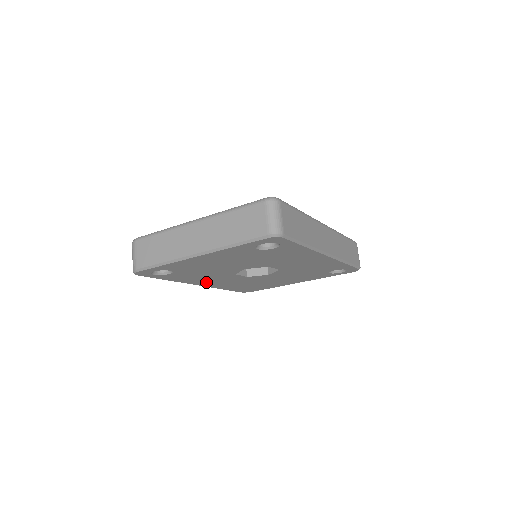
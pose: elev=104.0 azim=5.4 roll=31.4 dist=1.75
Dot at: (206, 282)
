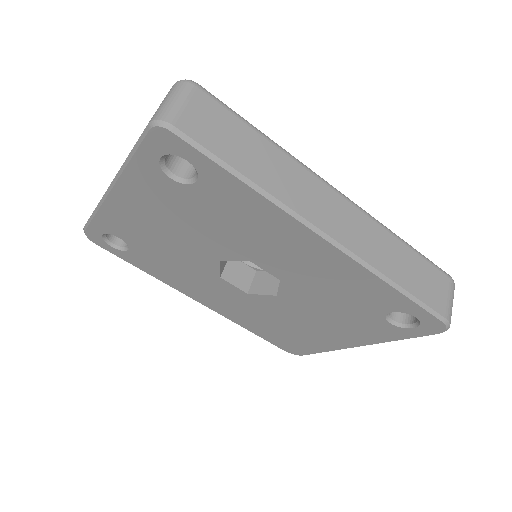
Dot at: (203, 296)
